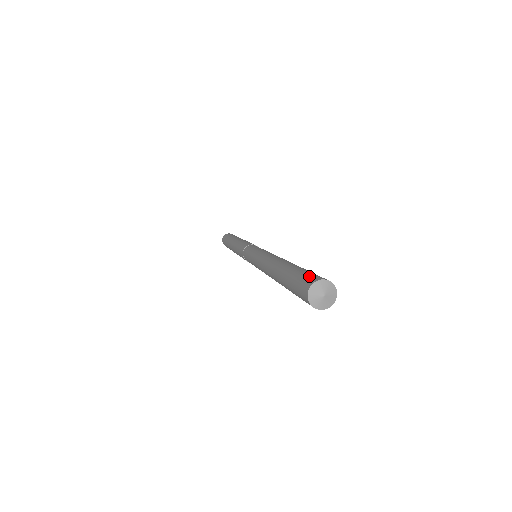
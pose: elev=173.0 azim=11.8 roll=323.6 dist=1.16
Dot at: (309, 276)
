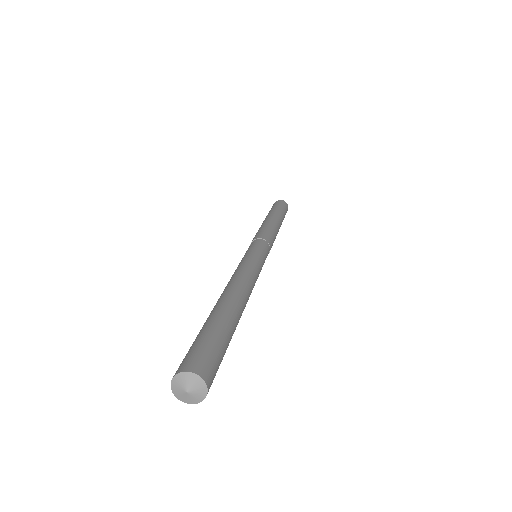
Dot at: (188, 356)
